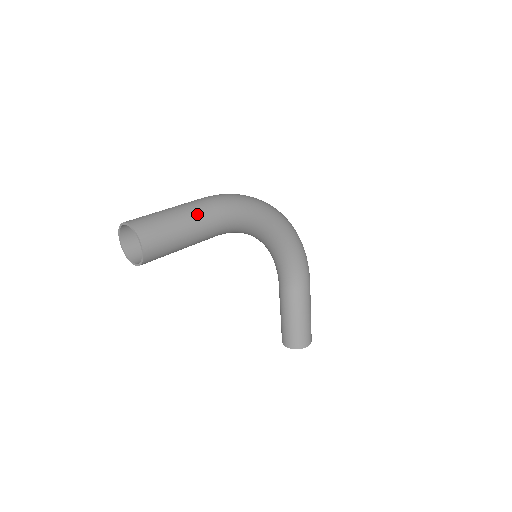
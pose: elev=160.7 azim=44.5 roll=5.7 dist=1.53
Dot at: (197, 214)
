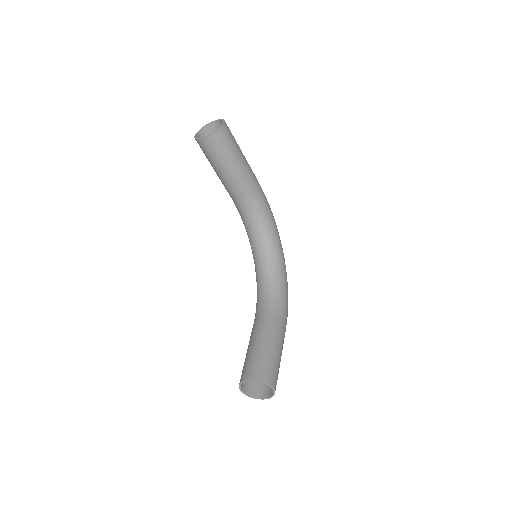
Dot at: occluded
